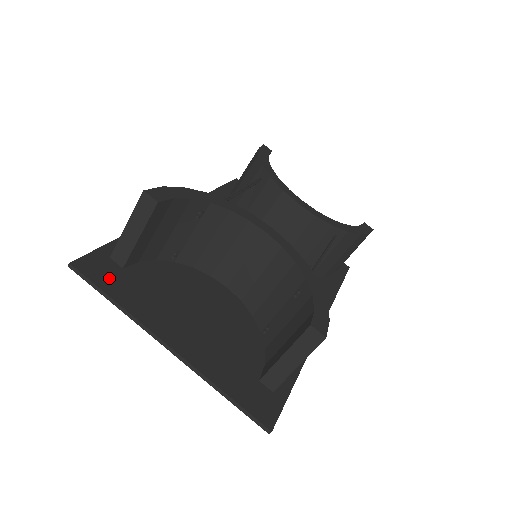
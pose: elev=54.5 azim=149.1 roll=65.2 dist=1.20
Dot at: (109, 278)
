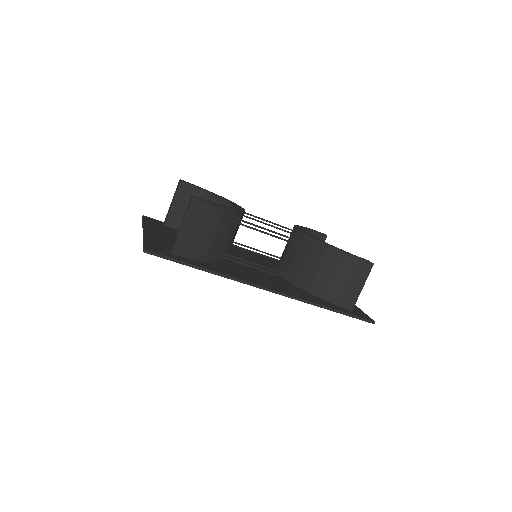
Dot at: (153, 222)
